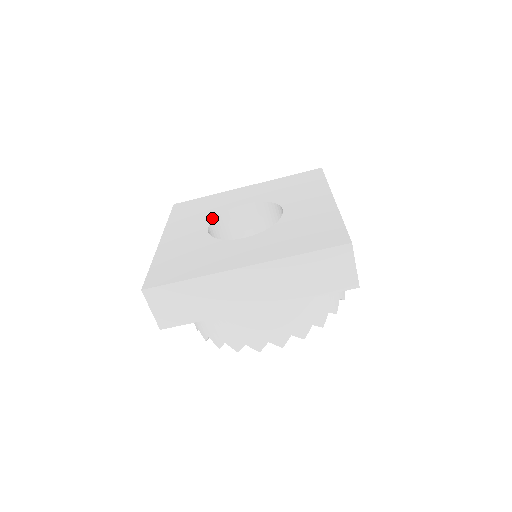
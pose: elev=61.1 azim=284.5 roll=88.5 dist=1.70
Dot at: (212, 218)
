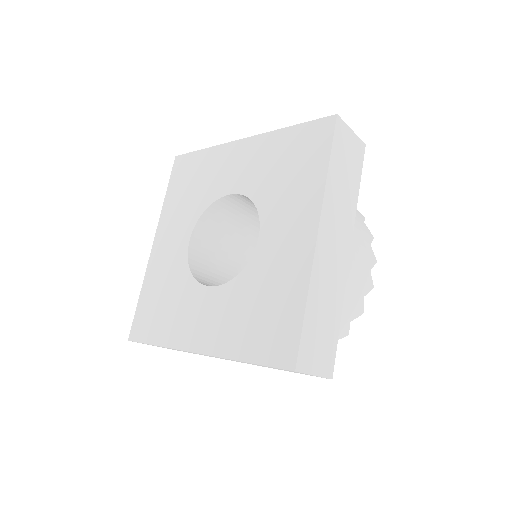
Dot at: (196, 217)
